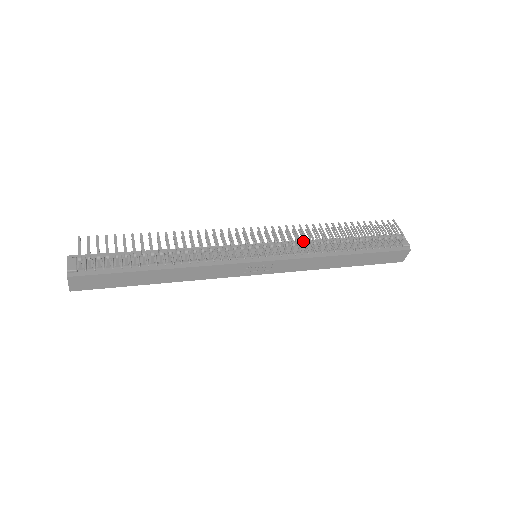
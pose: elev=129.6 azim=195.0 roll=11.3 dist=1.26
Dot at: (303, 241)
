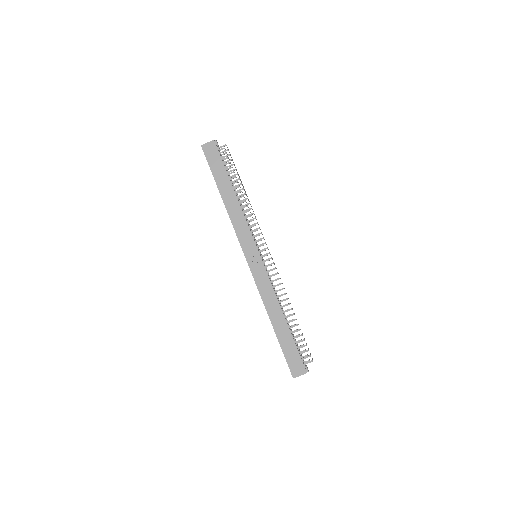
Dot at: occluded
